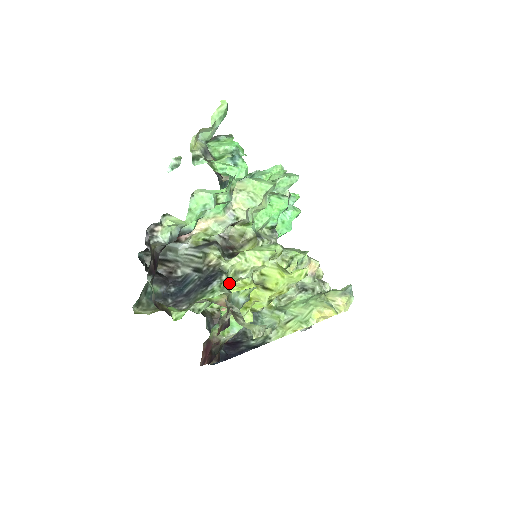
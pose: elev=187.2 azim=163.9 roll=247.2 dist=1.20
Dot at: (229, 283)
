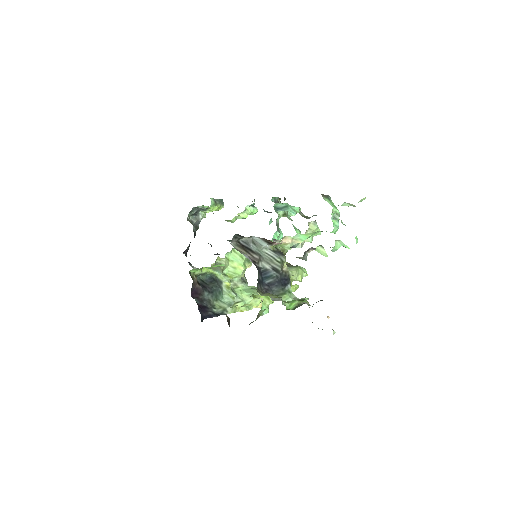
Dot at: occluded
